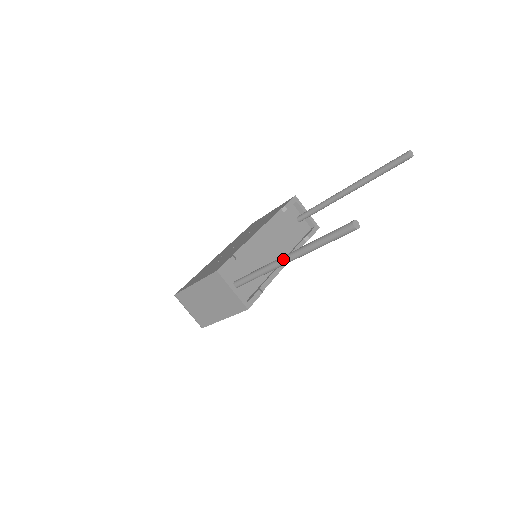
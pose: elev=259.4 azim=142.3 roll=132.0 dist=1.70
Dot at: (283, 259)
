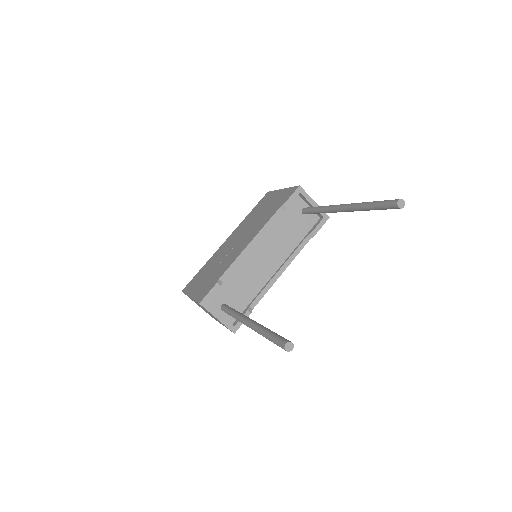
Dot at: (245, 324)
